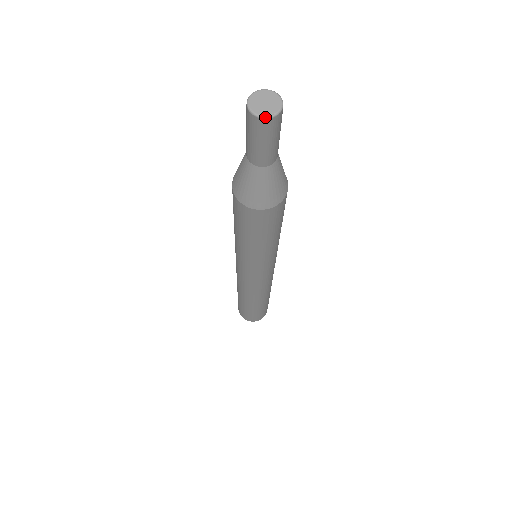
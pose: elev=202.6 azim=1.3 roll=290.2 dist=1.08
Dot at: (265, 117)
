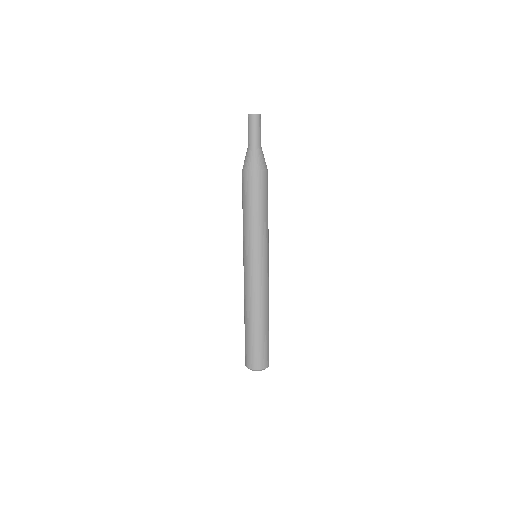
Dot at: (252, 114)
